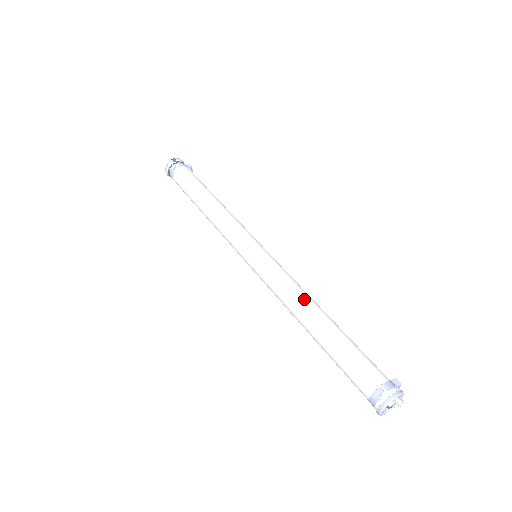
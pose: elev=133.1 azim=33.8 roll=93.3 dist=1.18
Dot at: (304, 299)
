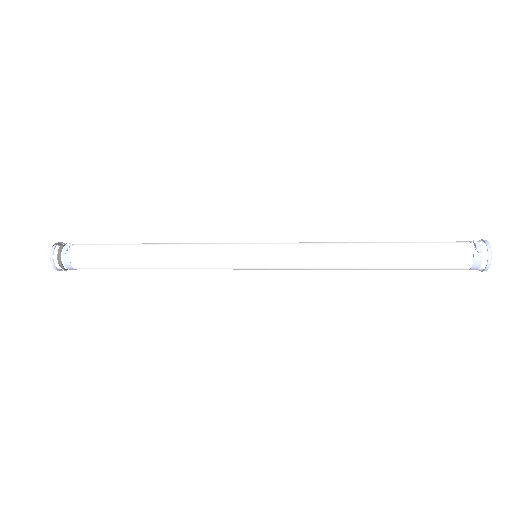
Dot at: (347, 243)
